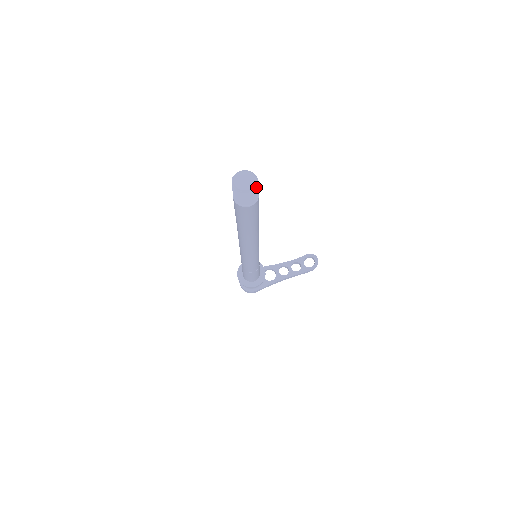
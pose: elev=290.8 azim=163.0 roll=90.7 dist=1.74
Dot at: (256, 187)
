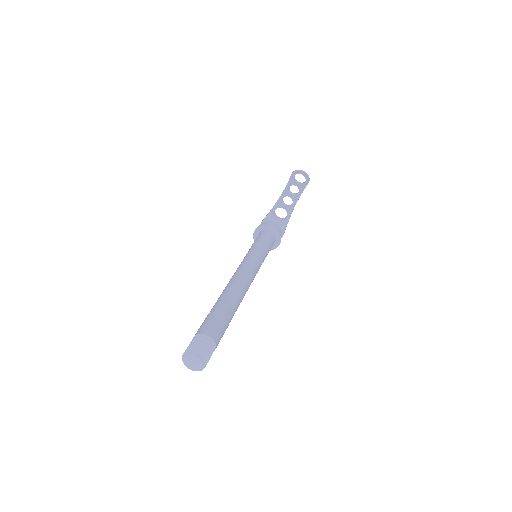
Dot at: (204, 360)
